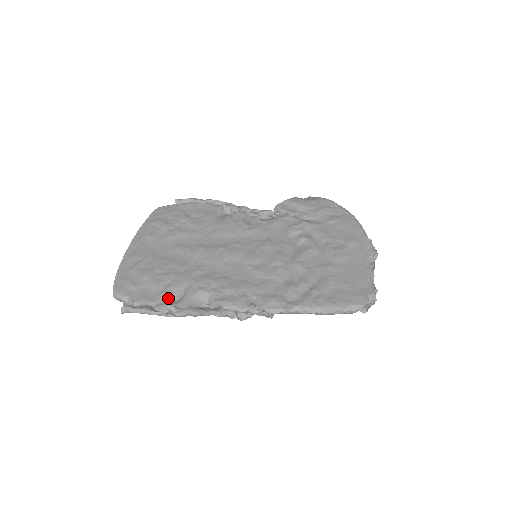
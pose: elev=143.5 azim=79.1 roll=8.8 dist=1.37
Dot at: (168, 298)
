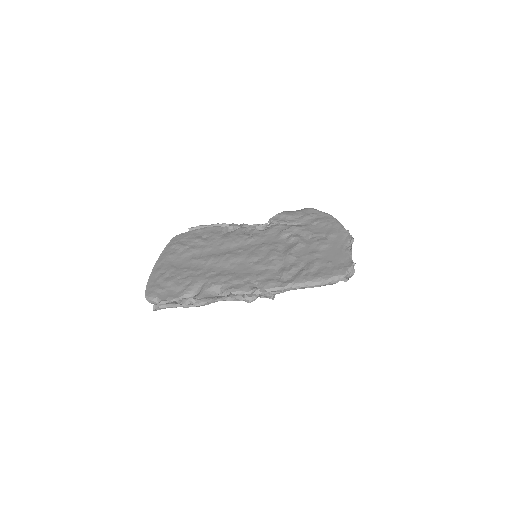
Dot at: (189, 294)
